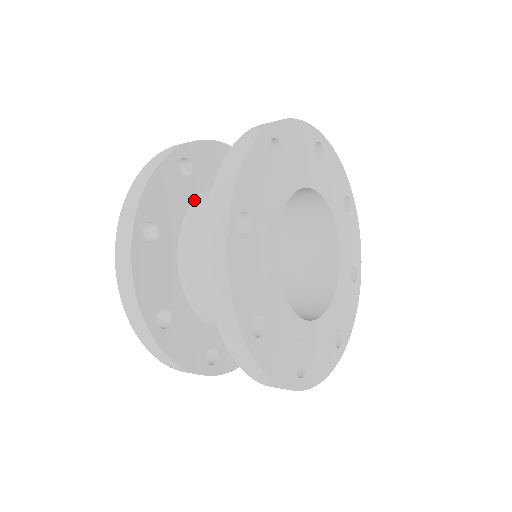
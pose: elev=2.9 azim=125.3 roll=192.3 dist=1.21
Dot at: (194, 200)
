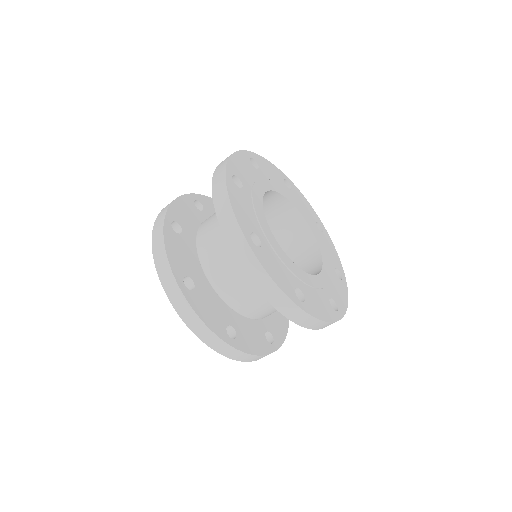
Dot at: occluded
